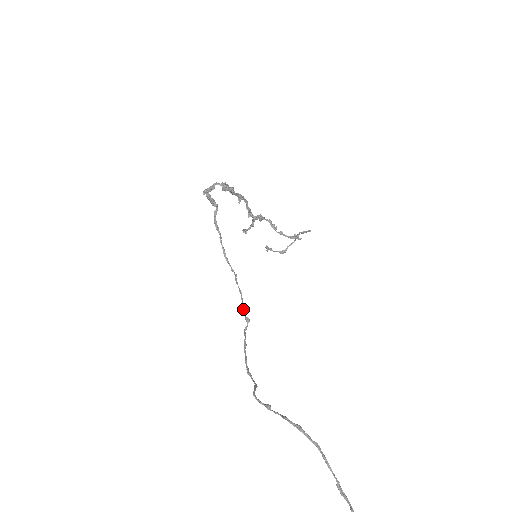
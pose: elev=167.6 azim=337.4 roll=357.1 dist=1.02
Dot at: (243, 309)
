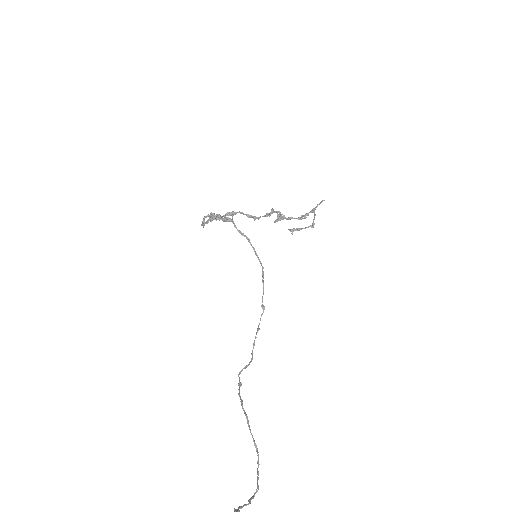
Dot at: (262, 298)
